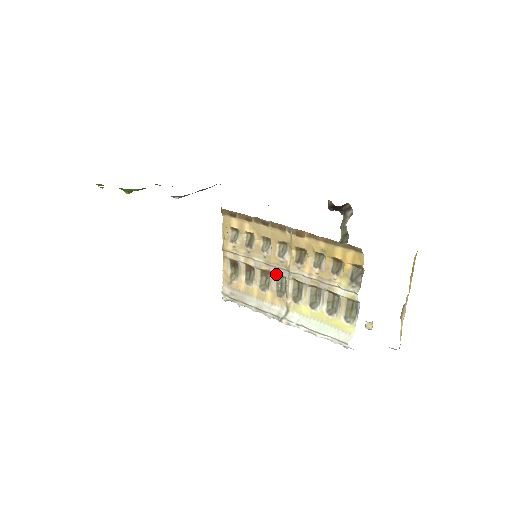
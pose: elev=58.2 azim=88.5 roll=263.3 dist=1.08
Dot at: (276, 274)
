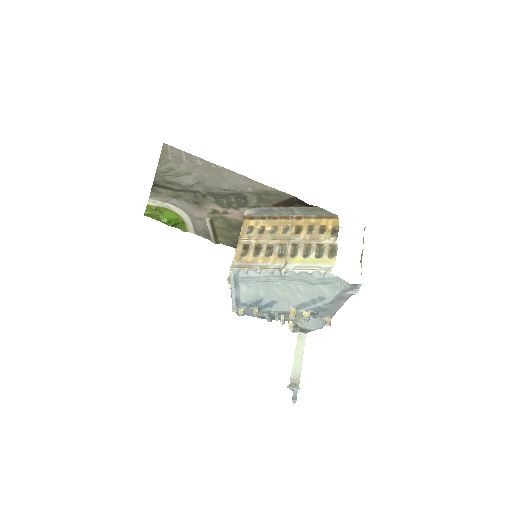
Dot at: (279, 244)
